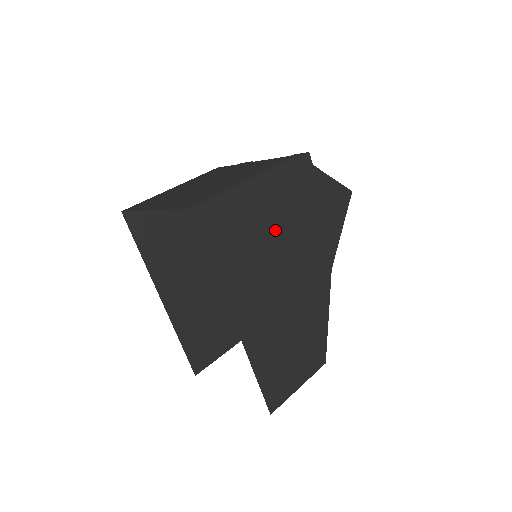
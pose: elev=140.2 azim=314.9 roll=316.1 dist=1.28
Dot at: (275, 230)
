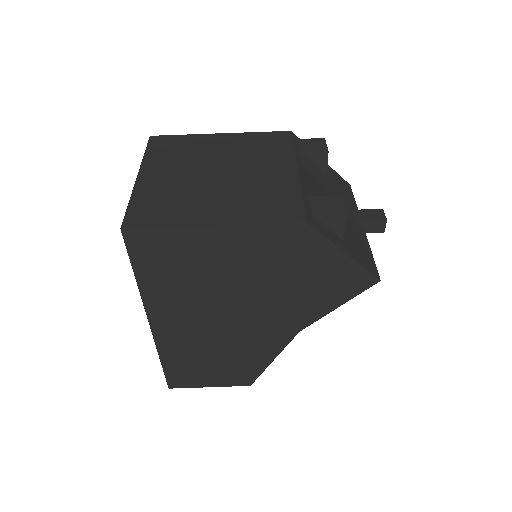
Dot at: (233, 278)
